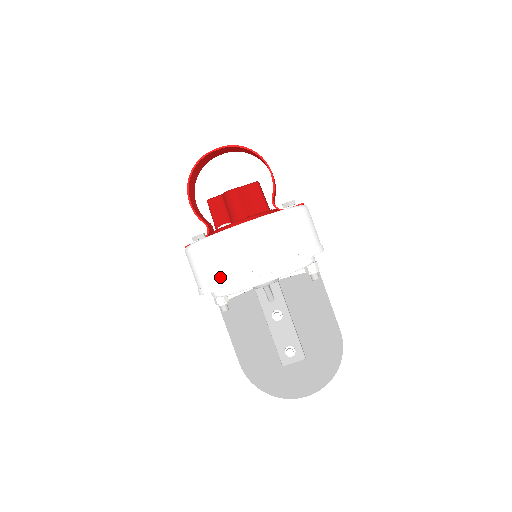
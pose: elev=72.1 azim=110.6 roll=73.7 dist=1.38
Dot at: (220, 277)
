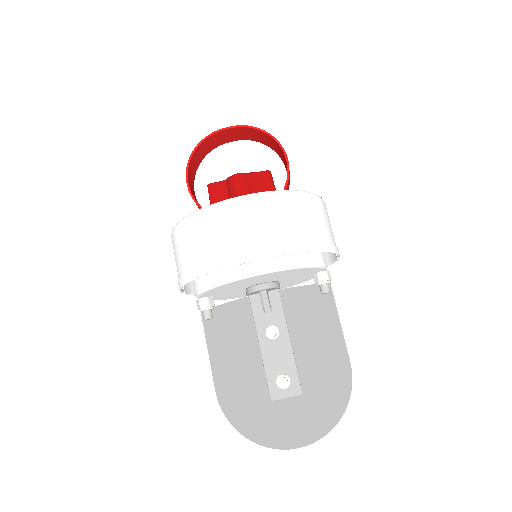
Dot at: (209, 258)
